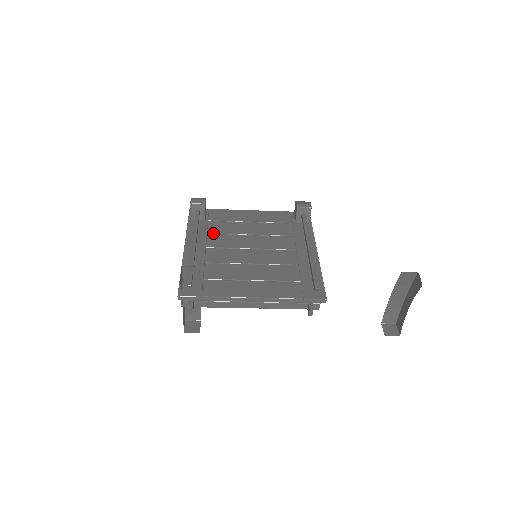
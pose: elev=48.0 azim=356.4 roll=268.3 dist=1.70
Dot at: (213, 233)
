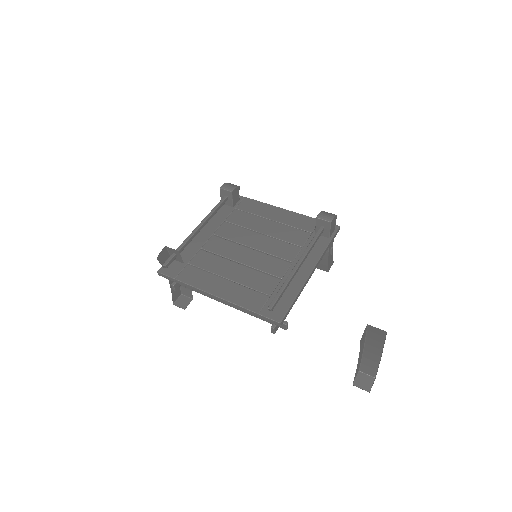
Dot at: (230, 222)
